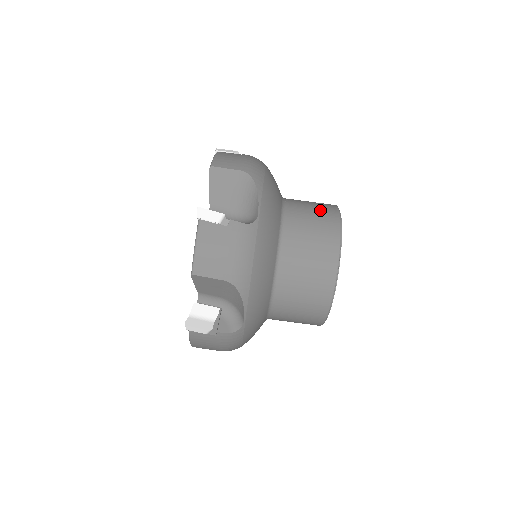
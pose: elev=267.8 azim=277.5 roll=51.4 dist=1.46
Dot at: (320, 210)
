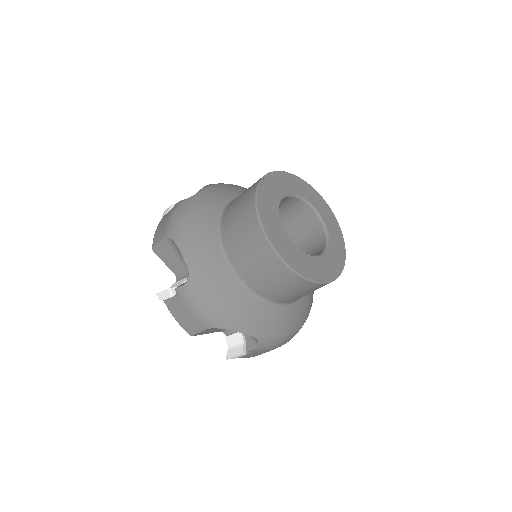
Dot at: (265, 266)
